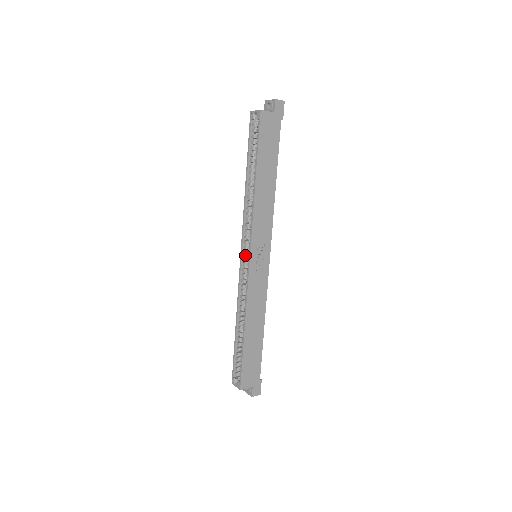
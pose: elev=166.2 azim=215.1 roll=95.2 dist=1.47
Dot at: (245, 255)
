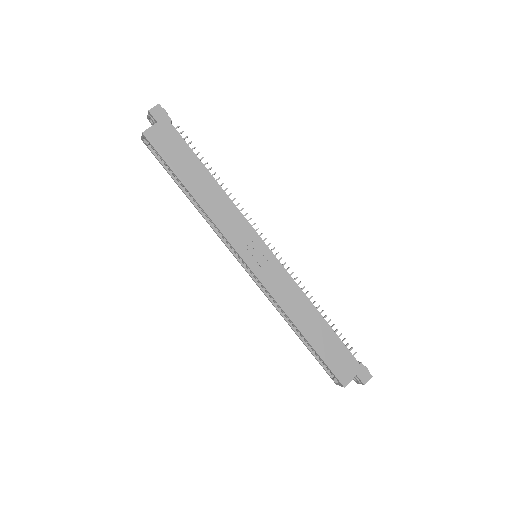
Dot at: occluded
